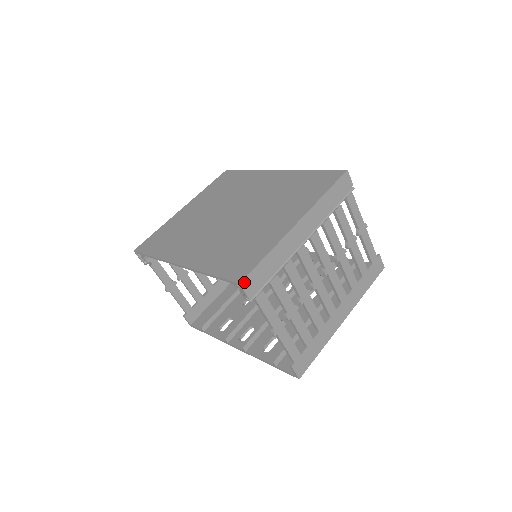
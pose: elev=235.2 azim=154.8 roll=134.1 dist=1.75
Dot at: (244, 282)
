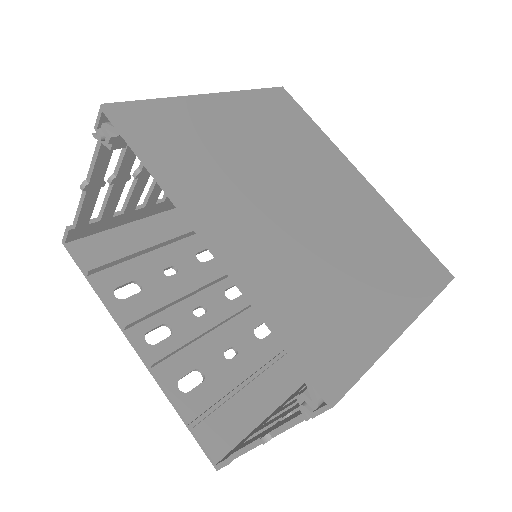
Dot at: (335, 403)
